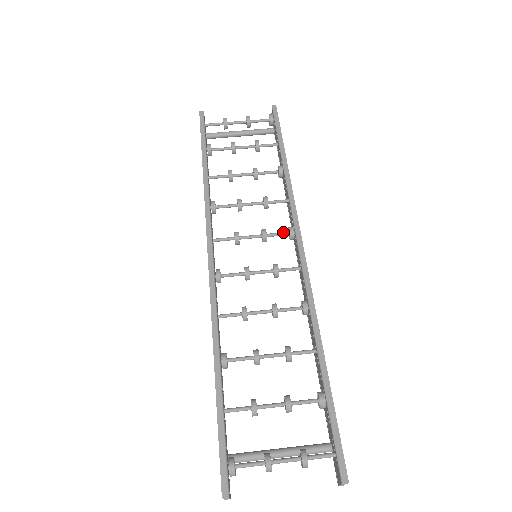
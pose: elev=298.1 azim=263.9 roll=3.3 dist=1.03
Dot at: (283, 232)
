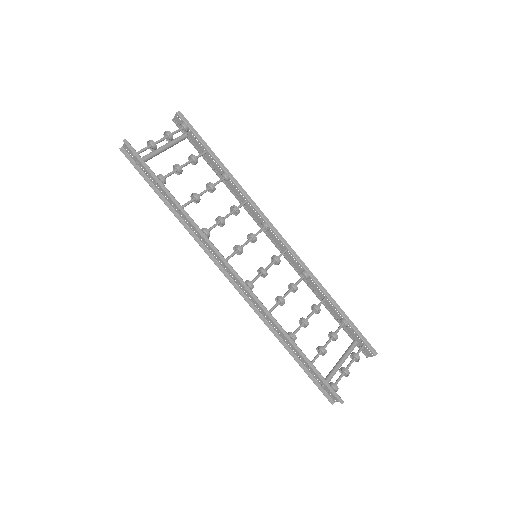
Dot at: (261, 229)
